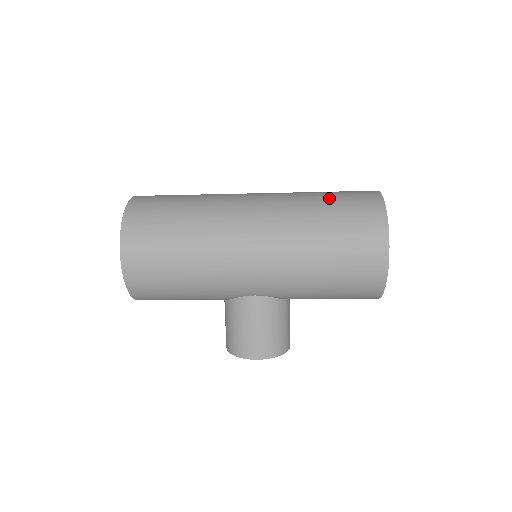
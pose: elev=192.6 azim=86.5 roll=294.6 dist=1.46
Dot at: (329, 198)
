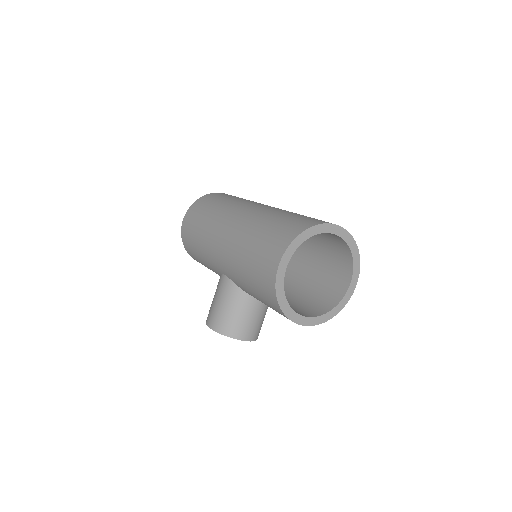
Dot at: (291, 215)
